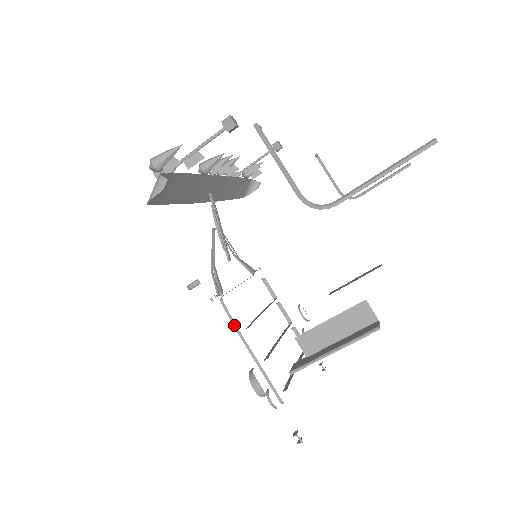
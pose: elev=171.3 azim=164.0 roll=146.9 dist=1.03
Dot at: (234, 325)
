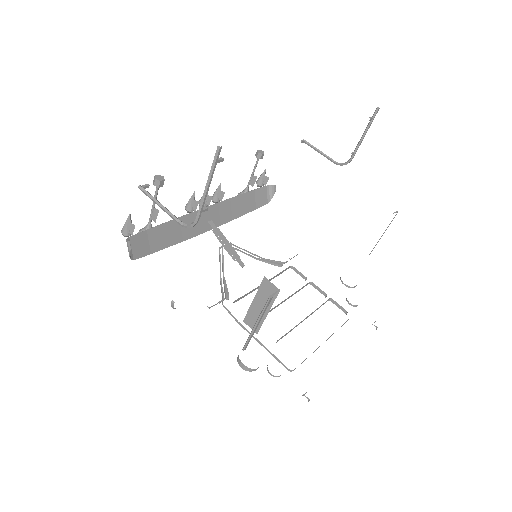
Dot at: (236, 320)
